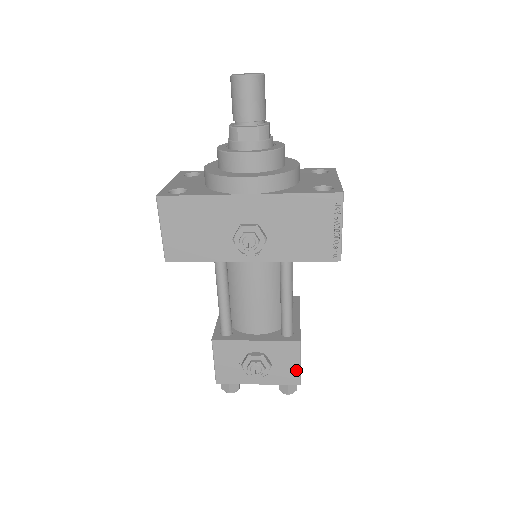
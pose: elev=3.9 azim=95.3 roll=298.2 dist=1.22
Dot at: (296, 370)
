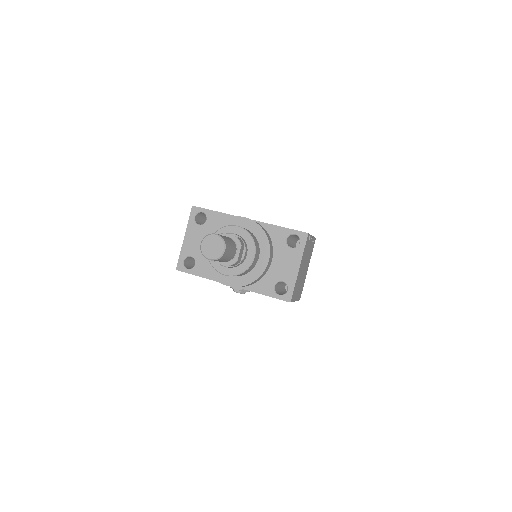
Dot at: occluded
